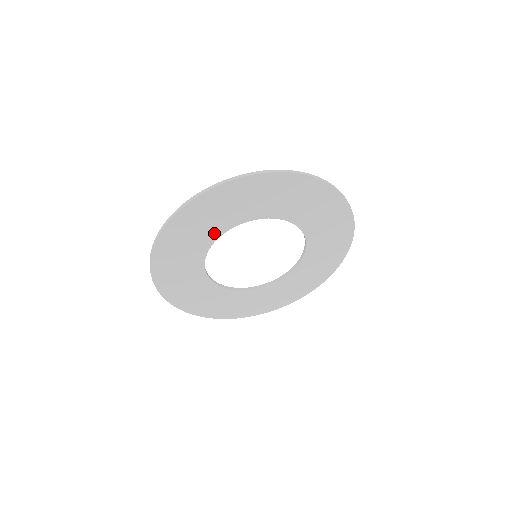
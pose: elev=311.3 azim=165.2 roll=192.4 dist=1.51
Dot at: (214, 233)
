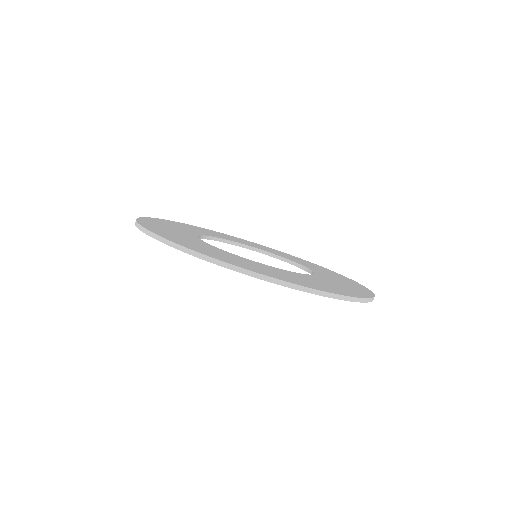
Dot at: occluded
